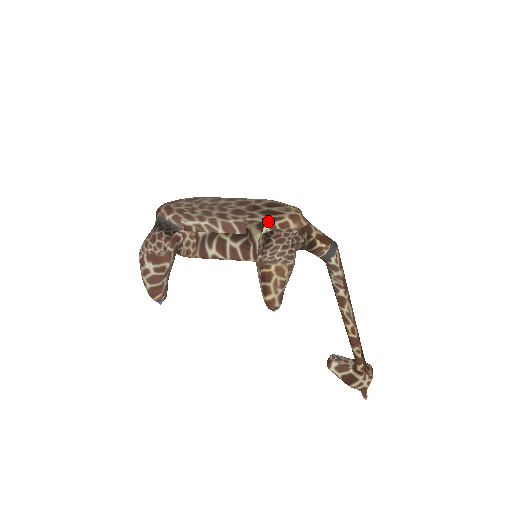
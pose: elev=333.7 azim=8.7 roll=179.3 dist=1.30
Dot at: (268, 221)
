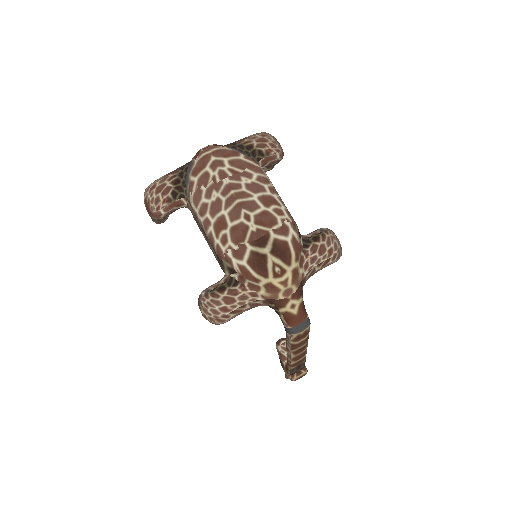
Dot at: (240, 273)
